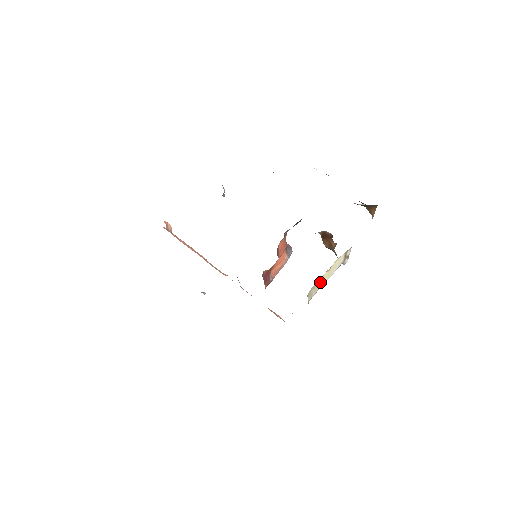
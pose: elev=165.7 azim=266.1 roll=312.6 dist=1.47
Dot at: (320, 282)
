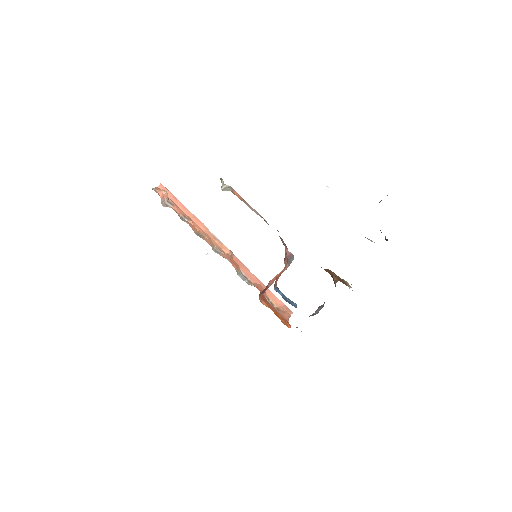
Dot at: occluded
